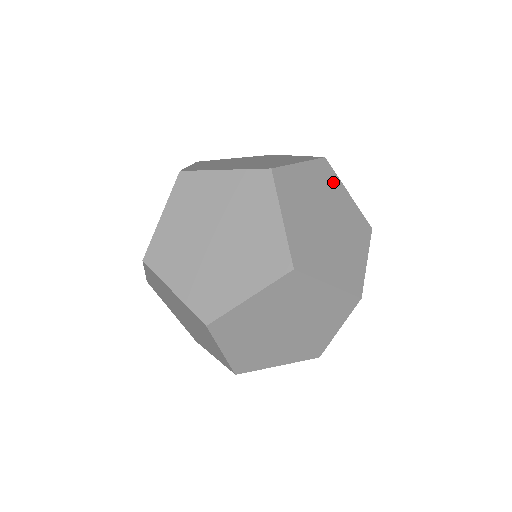
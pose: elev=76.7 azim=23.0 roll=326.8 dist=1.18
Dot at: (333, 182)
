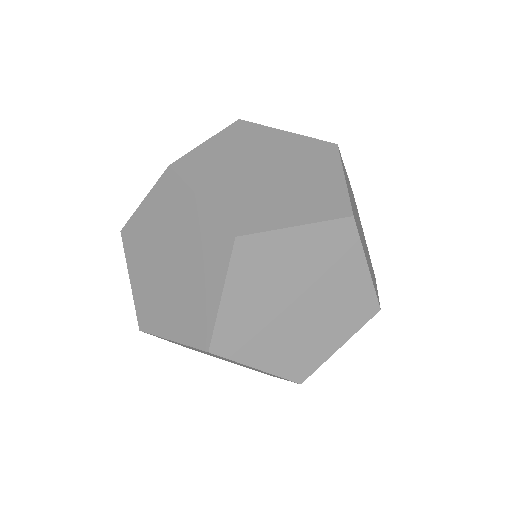
Dot at: occluded
